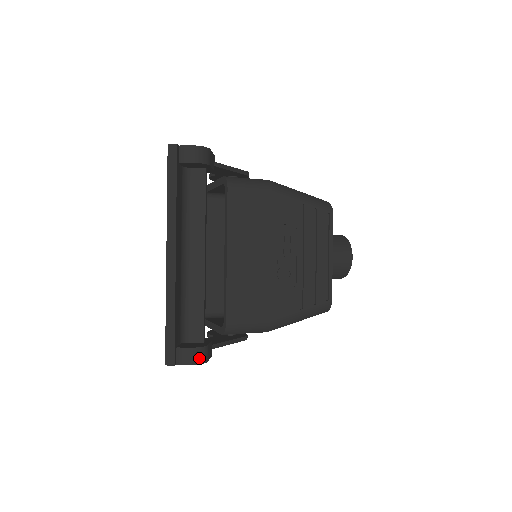
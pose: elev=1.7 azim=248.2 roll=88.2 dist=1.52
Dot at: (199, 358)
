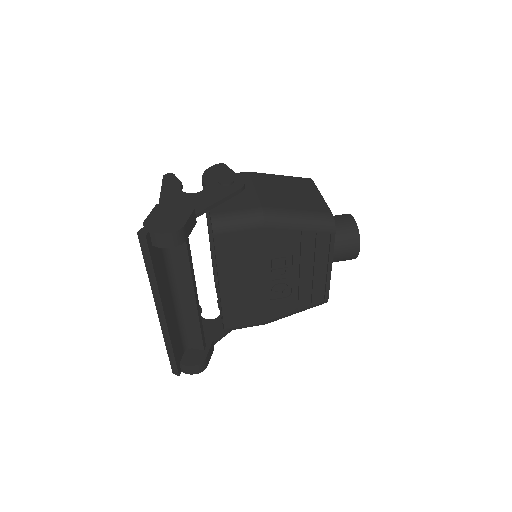
Dot at: (199, 370)
